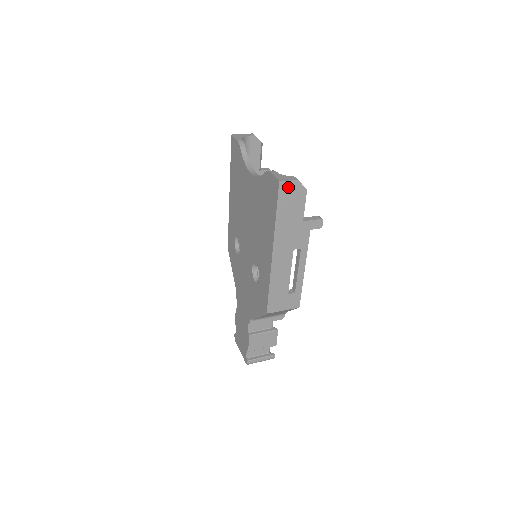
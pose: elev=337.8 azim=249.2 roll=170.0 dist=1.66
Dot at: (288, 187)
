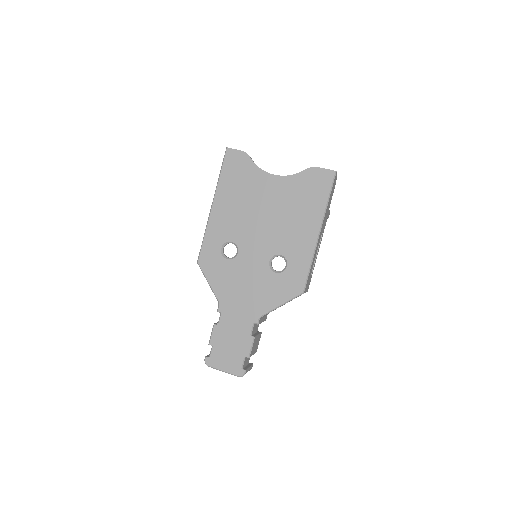
Dot at: (335, 178)
